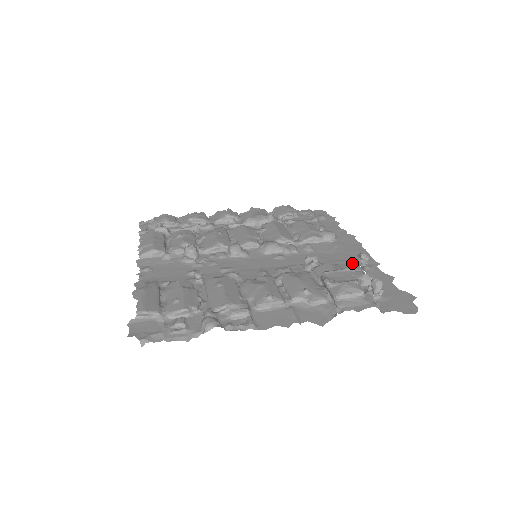
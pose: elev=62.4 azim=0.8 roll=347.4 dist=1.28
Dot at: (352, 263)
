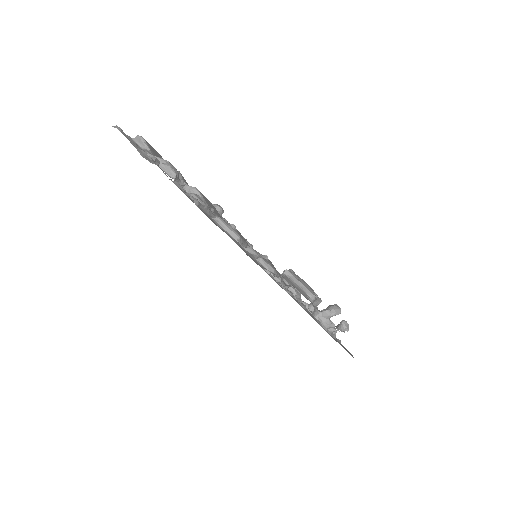
Dot at: occluded
